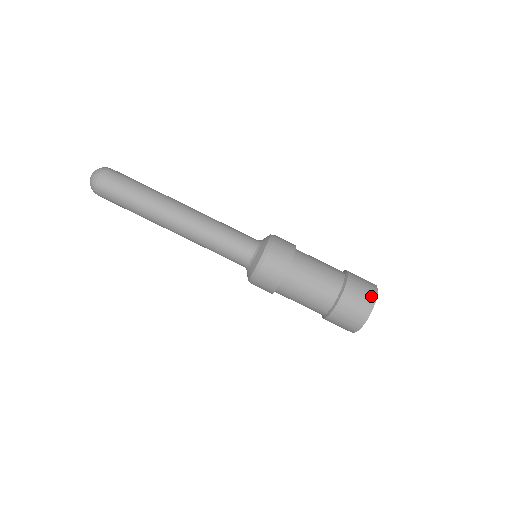
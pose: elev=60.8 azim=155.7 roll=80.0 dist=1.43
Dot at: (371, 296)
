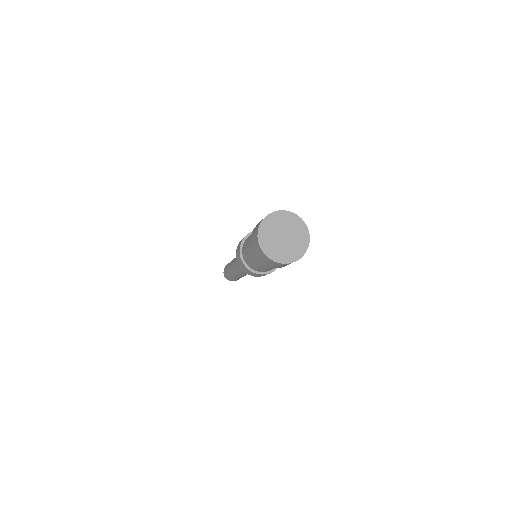
Dot at: occluded
